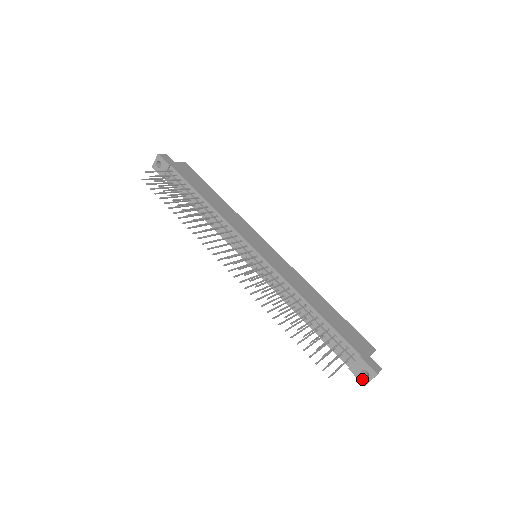
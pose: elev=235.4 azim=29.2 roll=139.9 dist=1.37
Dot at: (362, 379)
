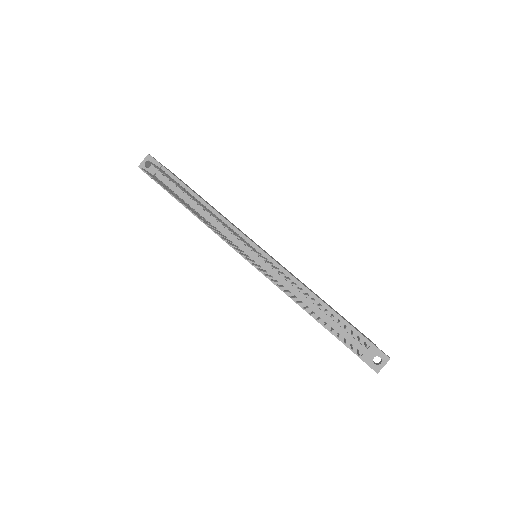
Dot at: (374, 366)
